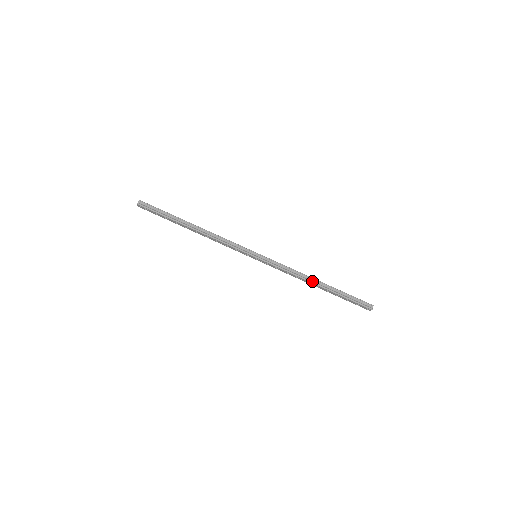
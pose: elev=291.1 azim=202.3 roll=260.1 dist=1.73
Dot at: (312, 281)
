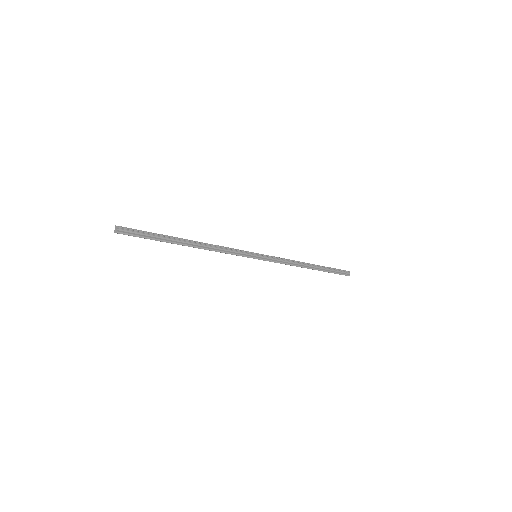
Dot at: (306, 266)
